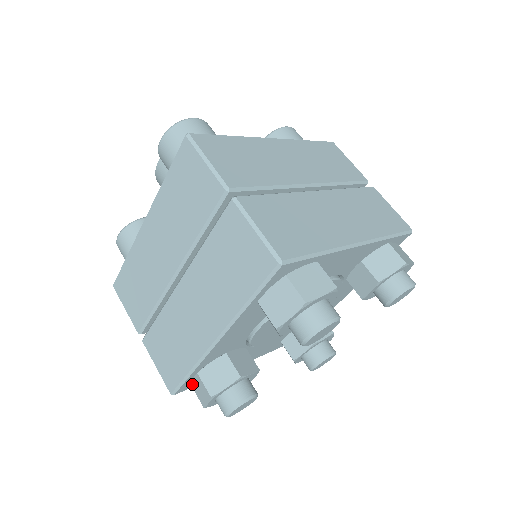
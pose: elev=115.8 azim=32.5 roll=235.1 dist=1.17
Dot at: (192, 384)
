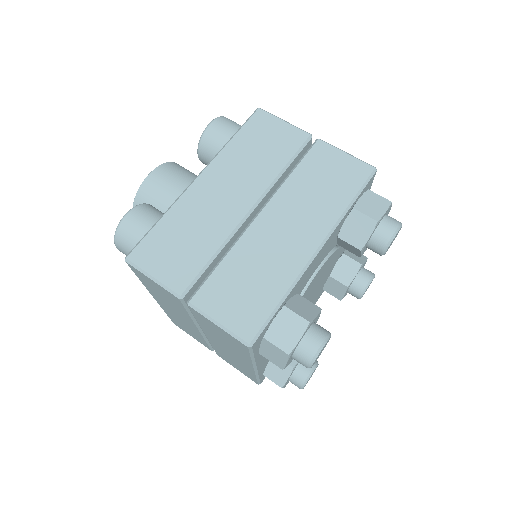
Dot at: occluded
